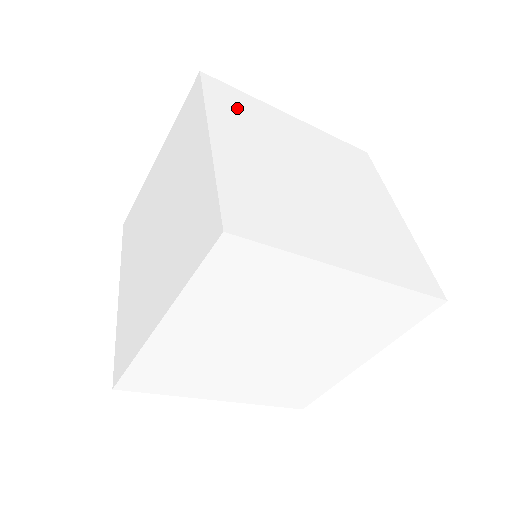
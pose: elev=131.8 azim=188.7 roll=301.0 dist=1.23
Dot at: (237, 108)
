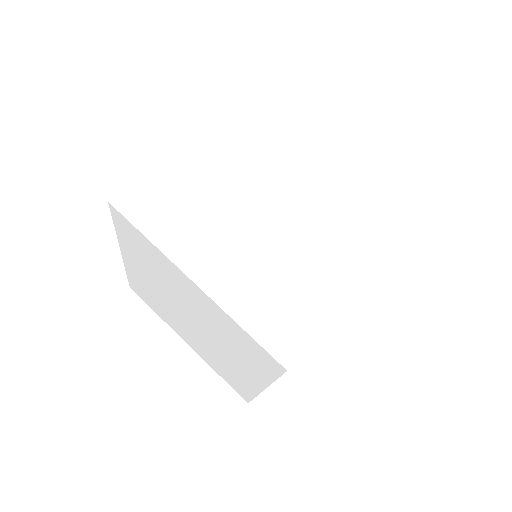
Dot at: (168, 208)
